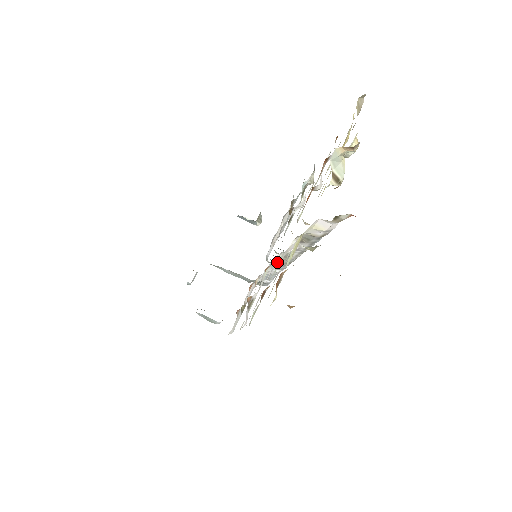
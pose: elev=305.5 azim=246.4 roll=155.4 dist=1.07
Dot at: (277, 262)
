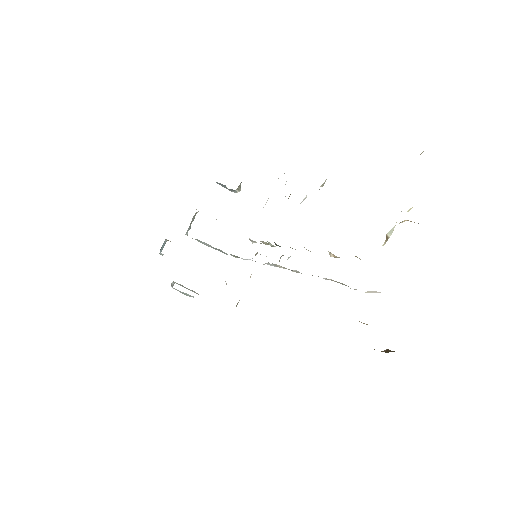
Dot at: (279, 266)
